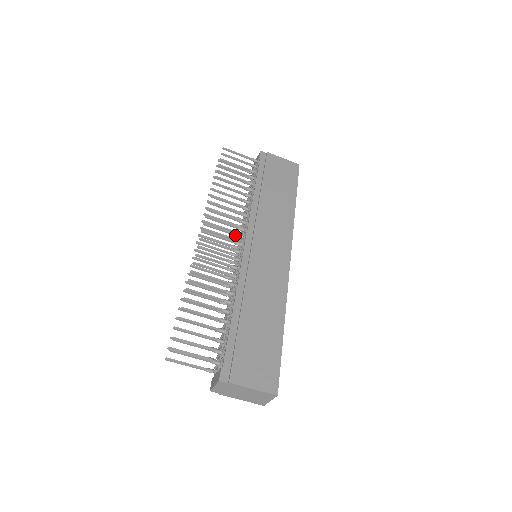
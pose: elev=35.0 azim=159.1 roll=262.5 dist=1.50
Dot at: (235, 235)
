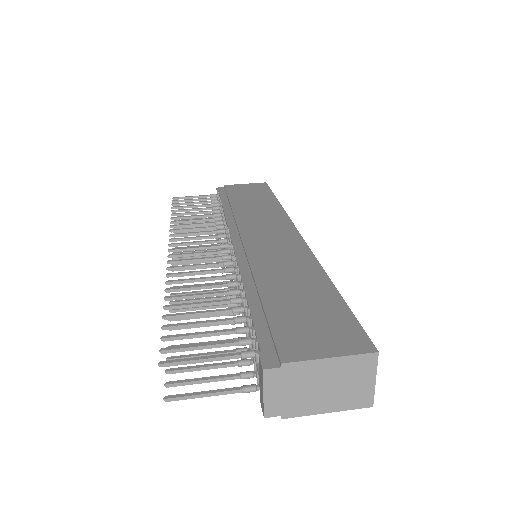
Dot at: (216, 242)
